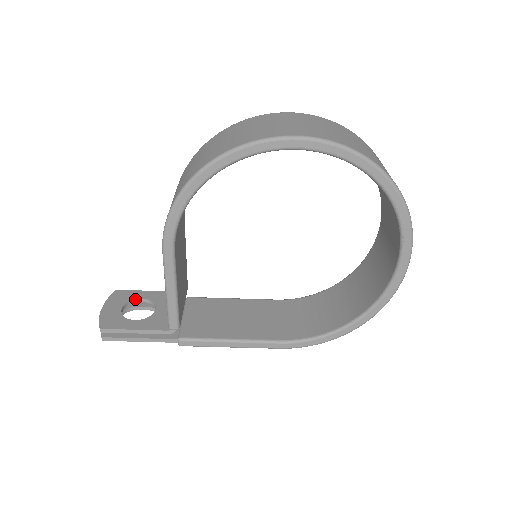
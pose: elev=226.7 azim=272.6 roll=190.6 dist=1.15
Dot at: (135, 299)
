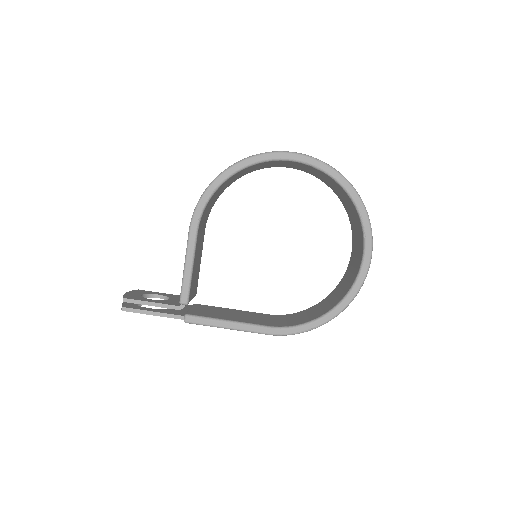
Dot at: (153, 294)
